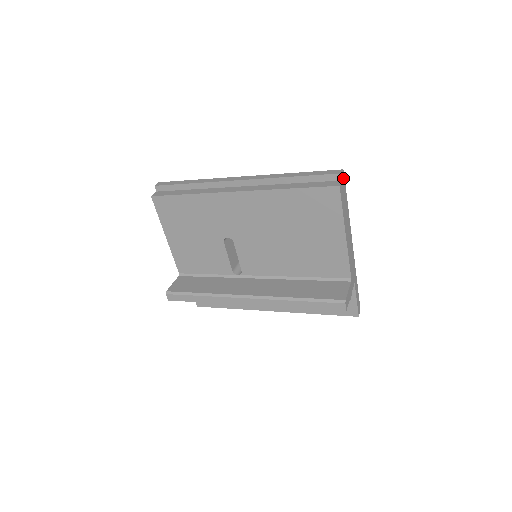
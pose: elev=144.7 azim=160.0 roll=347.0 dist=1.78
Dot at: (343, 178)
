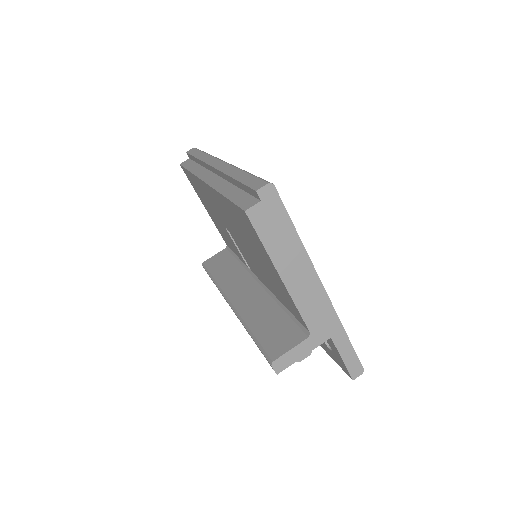
Dot at: (270, 196)
